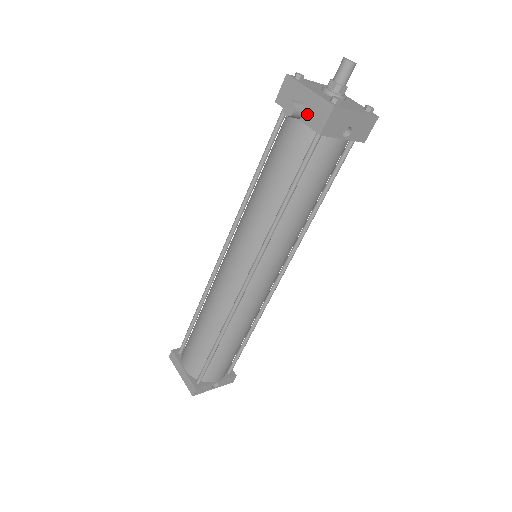
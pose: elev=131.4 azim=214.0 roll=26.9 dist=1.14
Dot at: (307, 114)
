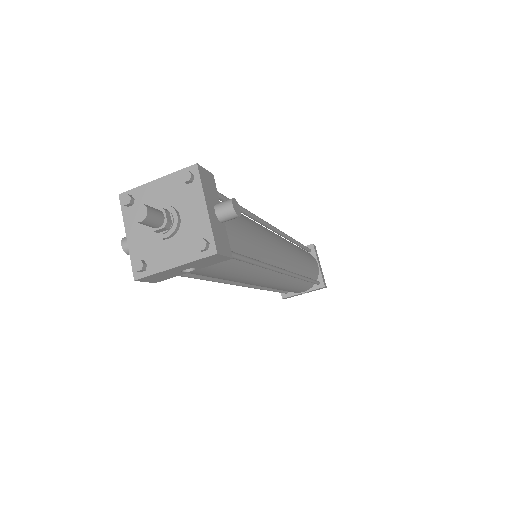
Dot at: occluded
